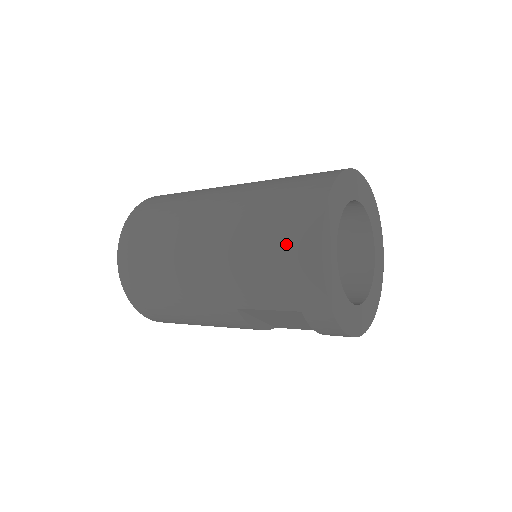
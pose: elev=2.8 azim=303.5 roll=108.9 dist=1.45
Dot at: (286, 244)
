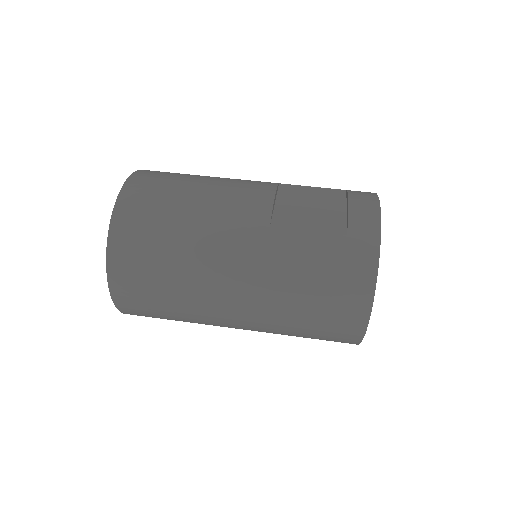
Dot at: (329, 334)
